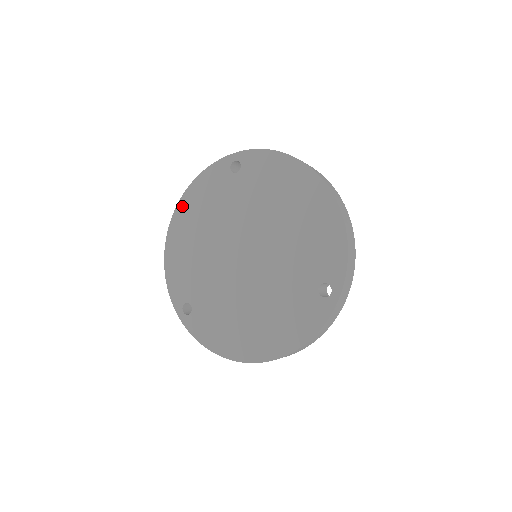
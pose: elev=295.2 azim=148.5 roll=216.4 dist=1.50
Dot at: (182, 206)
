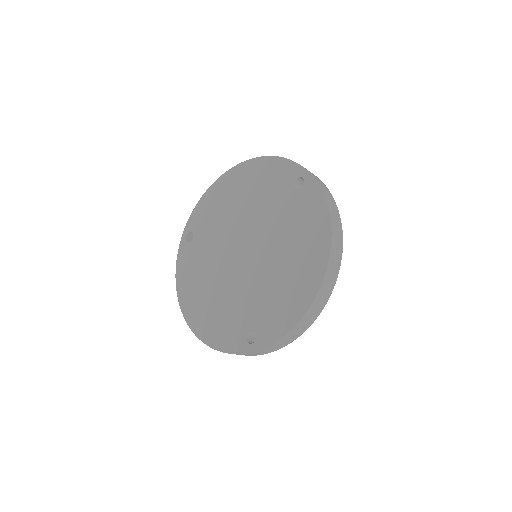
Dot at: (249, 165)
